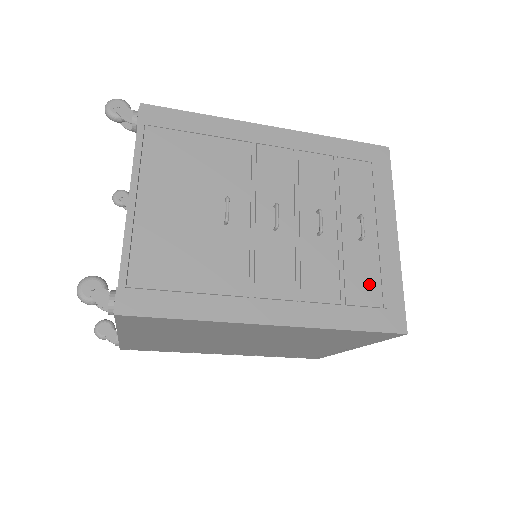
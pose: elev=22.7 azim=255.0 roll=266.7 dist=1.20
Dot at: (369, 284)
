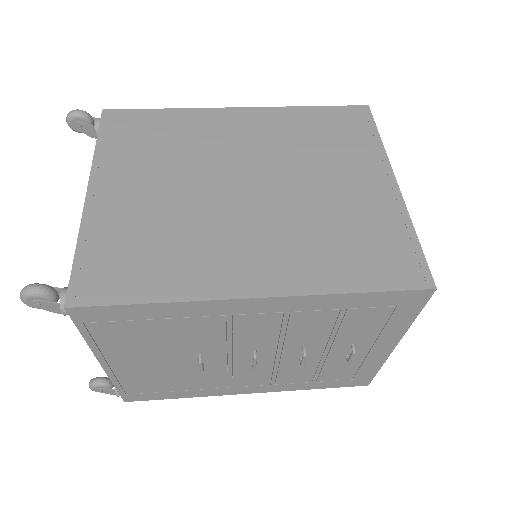
Dot at: (344, 372)
